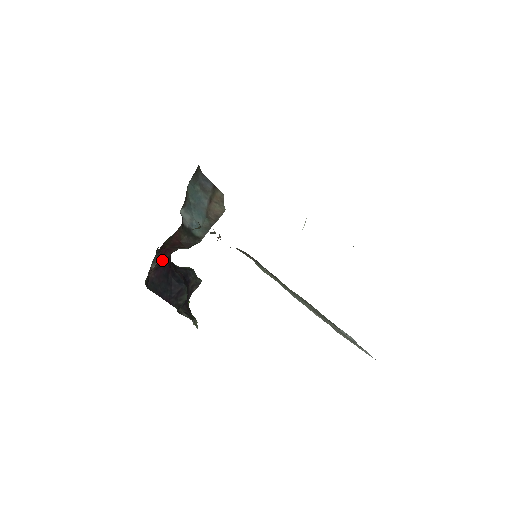
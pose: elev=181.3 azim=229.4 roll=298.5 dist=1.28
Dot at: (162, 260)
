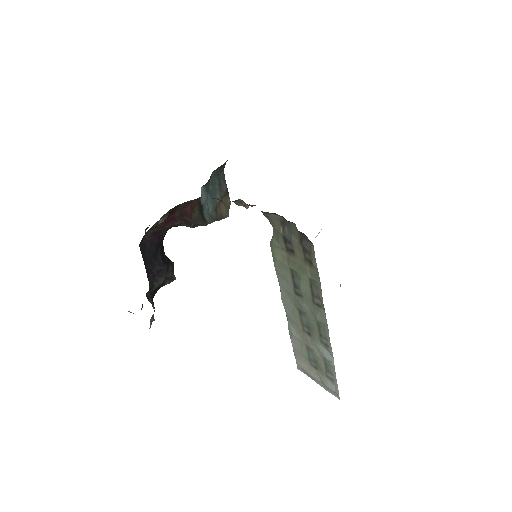
Dot at: (163, 227)
